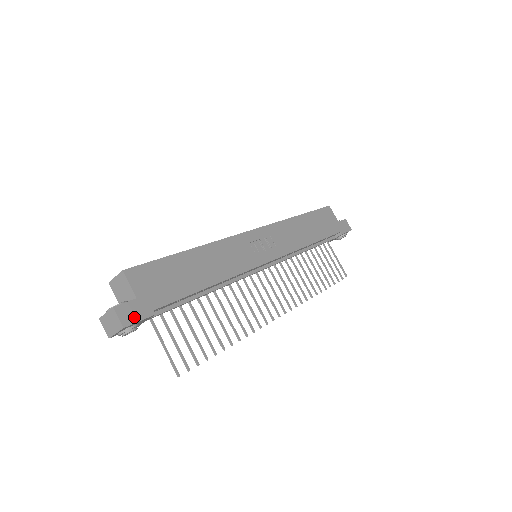
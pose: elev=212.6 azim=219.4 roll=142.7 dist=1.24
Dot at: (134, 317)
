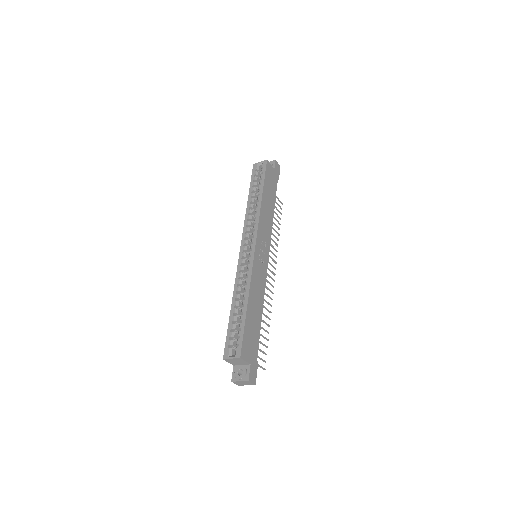
Dot at: (255, 375)
